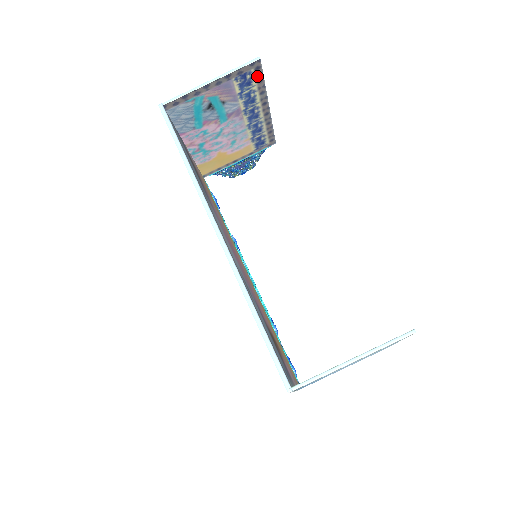
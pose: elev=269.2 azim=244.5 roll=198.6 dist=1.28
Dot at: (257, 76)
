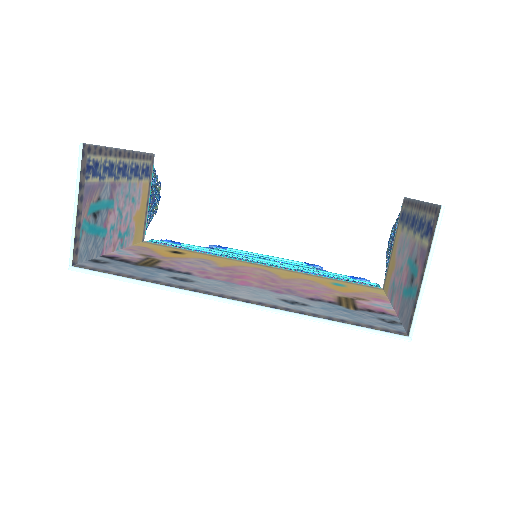
Dot at: (95, 153)
